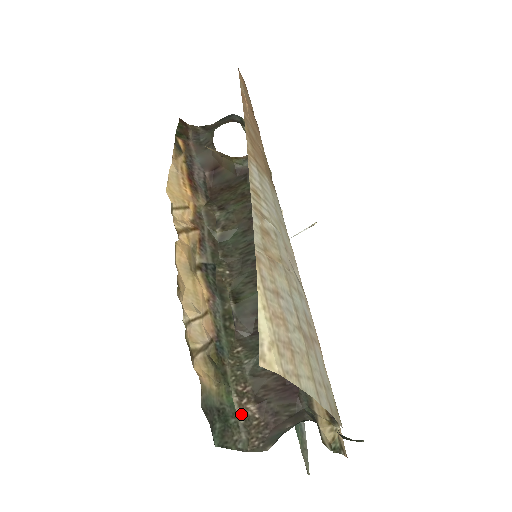
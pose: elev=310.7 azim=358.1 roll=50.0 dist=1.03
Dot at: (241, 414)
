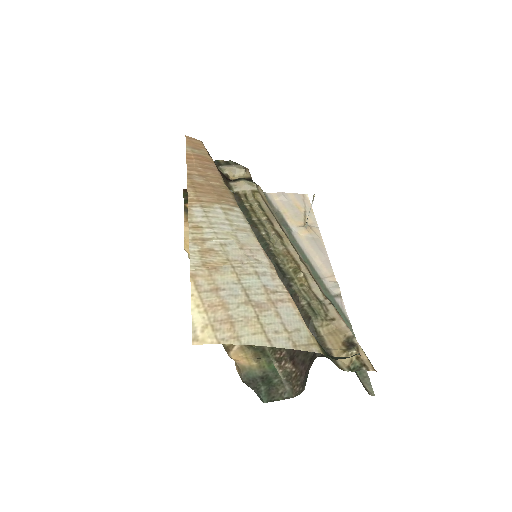
Dot at: (282, 373)
